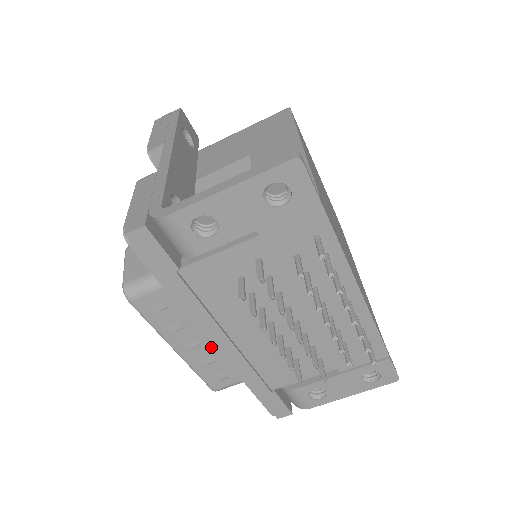
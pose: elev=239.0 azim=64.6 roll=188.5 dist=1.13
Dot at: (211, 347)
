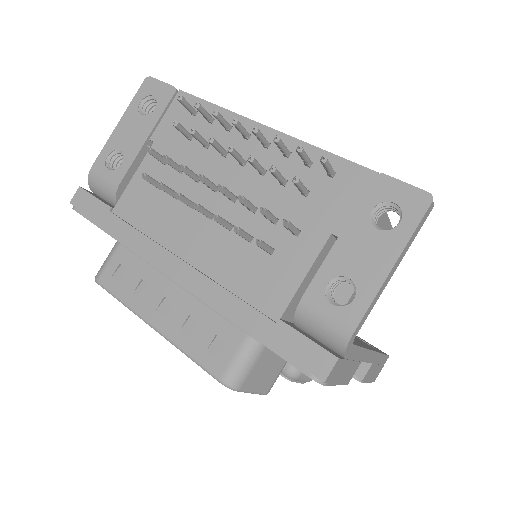
Dot at: (184, 300)
